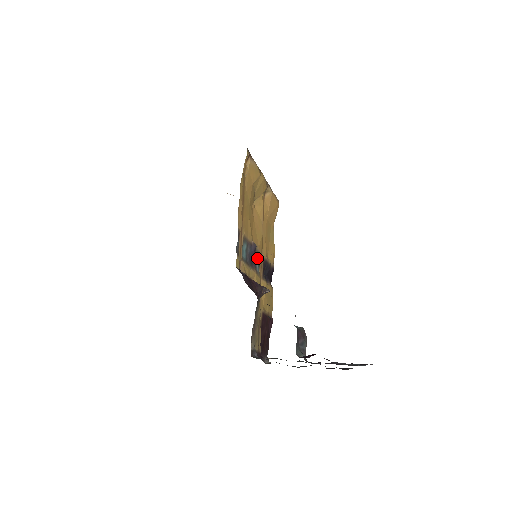
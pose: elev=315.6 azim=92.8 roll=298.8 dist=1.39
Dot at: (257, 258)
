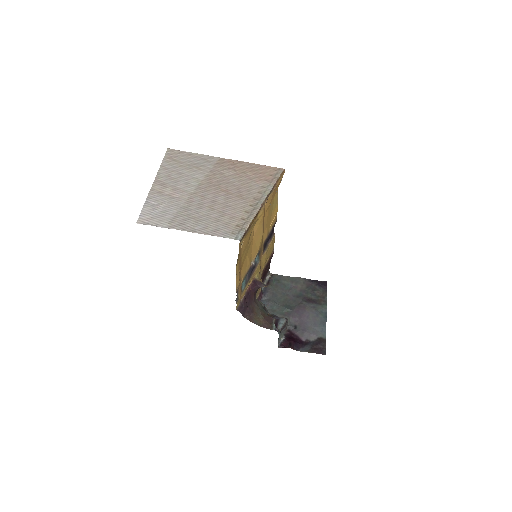
Dot at: (257, 257)
